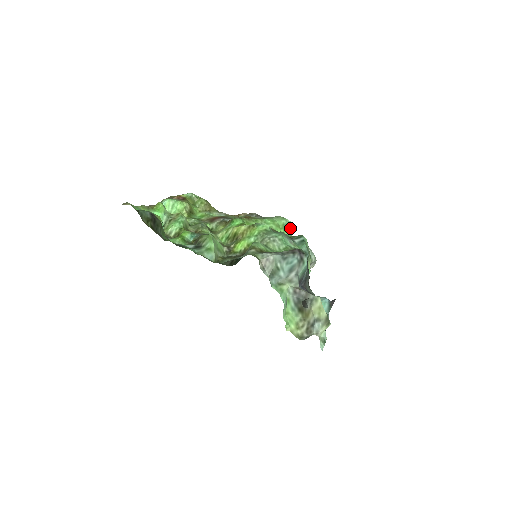
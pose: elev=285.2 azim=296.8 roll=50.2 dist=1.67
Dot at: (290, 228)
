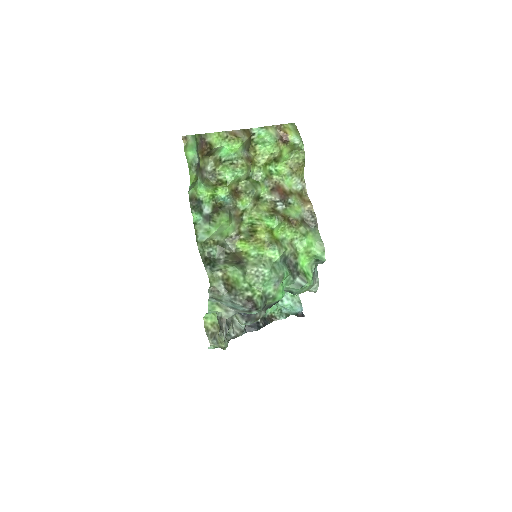
Dot at: (319, 261)
